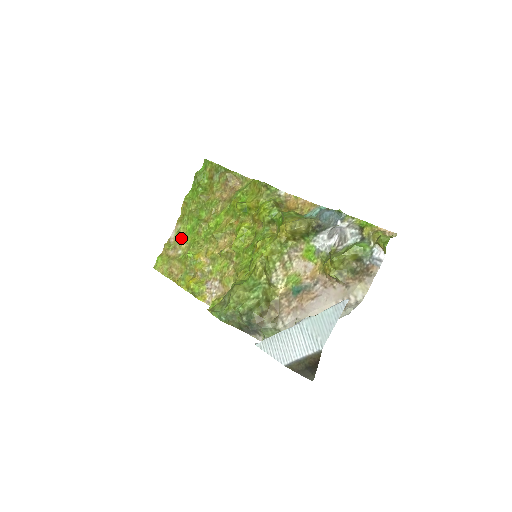
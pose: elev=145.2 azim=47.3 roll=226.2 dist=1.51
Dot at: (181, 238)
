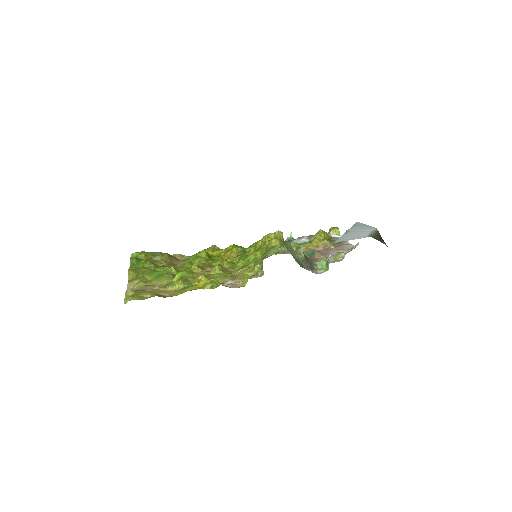
Dot at: (147, 285)
